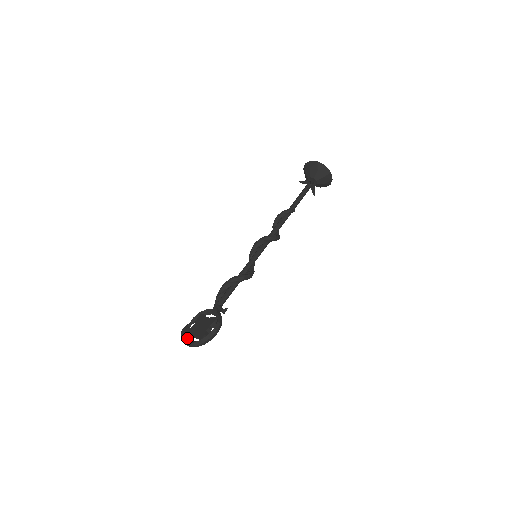
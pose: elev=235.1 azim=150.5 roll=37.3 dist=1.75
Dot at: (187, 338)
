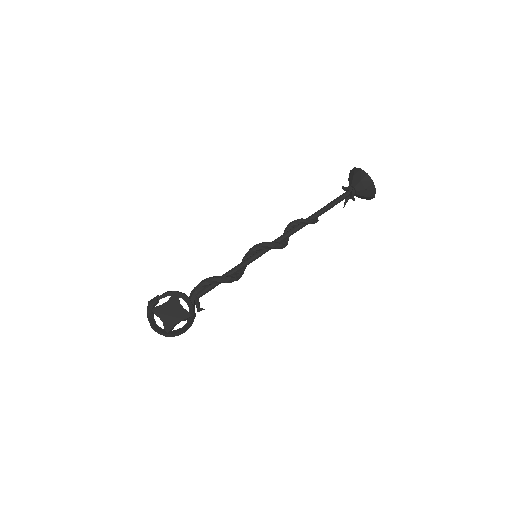
Dot at: (153, 316)
